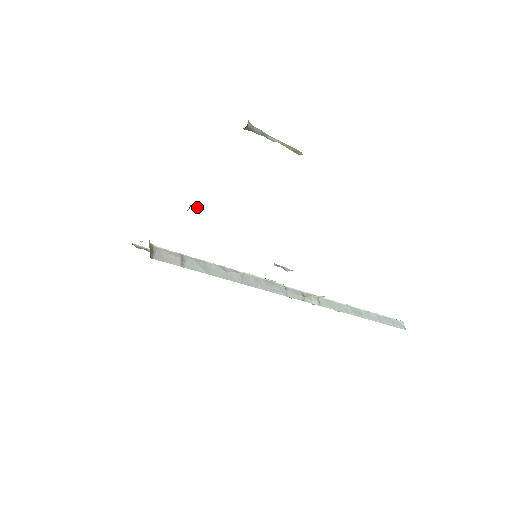
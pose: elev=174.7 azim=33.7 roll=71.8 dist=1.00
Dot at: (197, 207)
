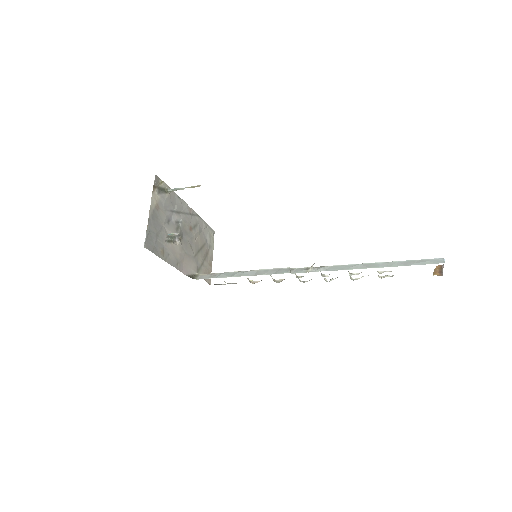
Dot at: (173, 237)
